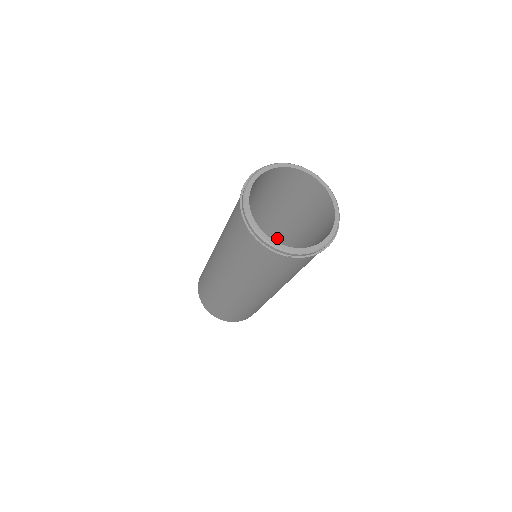
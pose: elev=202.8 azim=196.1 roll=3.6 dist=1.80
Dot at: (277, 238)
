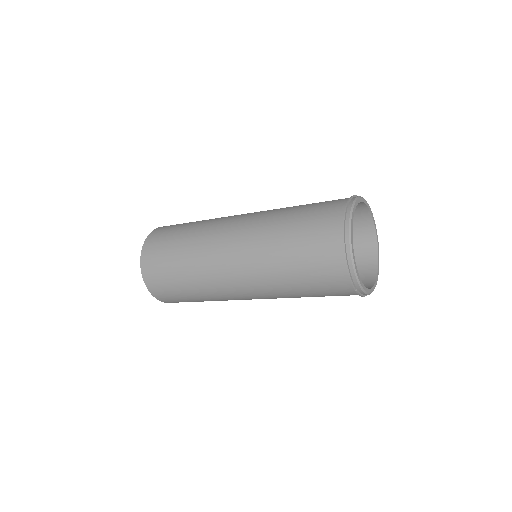
Dot at: occluded
